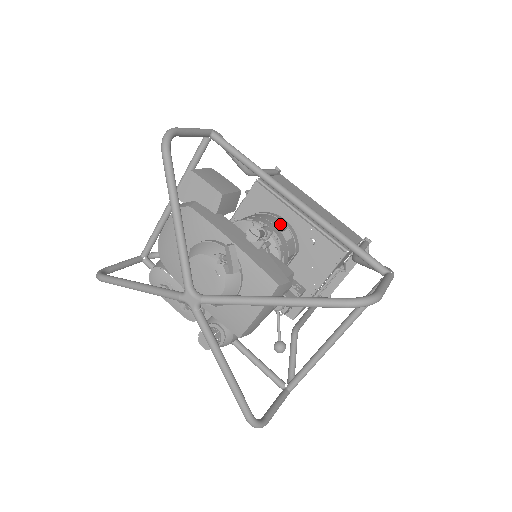
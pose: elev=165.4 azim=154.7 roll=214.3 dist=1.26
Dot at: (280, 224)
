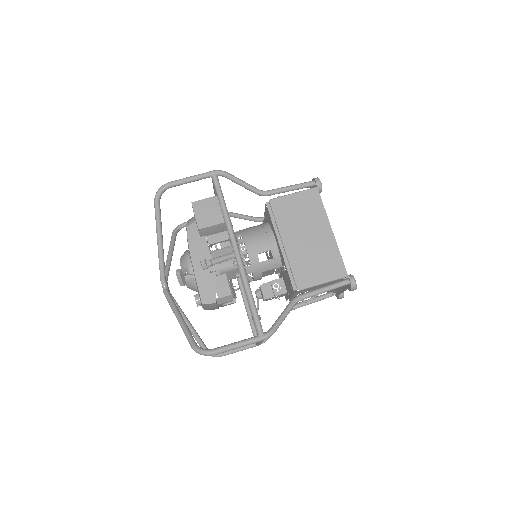
Dot at: (264, 246)
